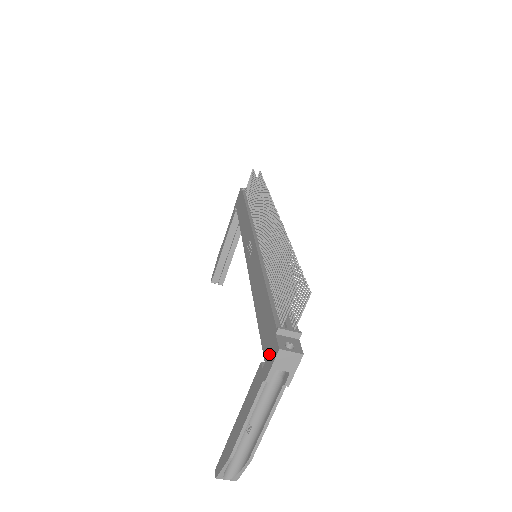
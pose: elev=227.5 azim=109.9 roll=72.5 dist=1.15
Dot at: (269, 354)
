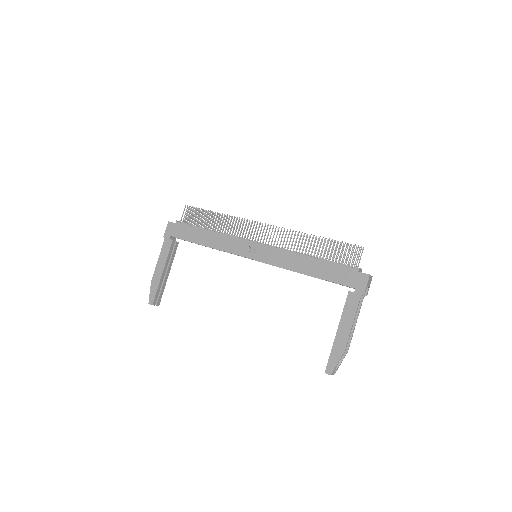
Dot at: (358, 282)
